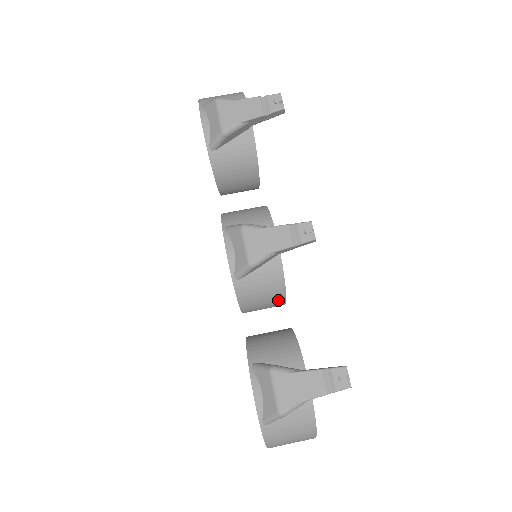
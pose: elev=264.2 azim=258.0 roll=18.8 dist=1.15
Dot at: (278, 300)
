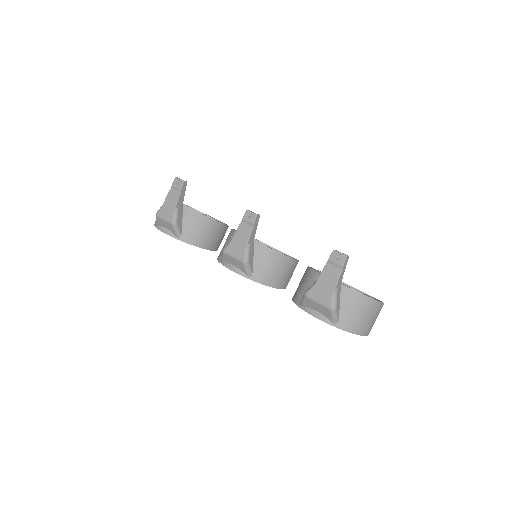
Dot at: (286, 262)
